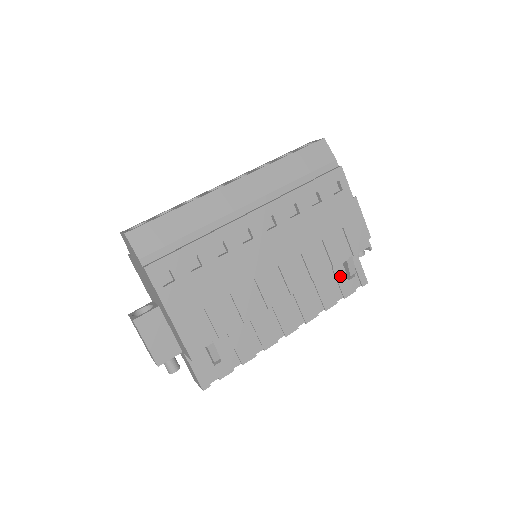
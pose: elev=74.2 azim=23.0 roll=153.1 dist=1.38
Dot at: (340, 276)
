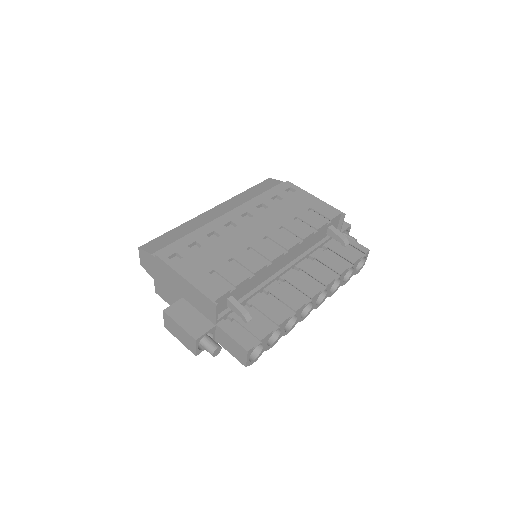
Dot at: (339, 250)
